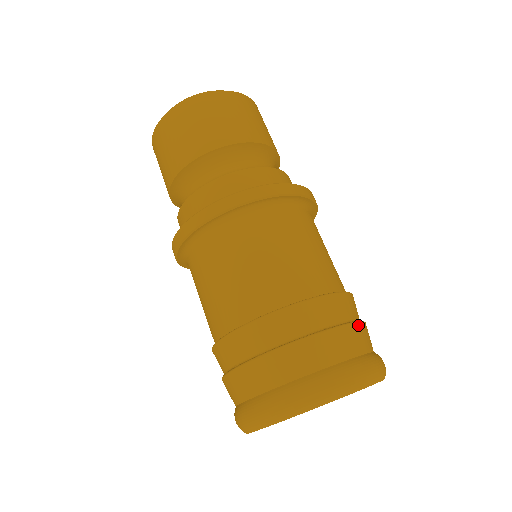
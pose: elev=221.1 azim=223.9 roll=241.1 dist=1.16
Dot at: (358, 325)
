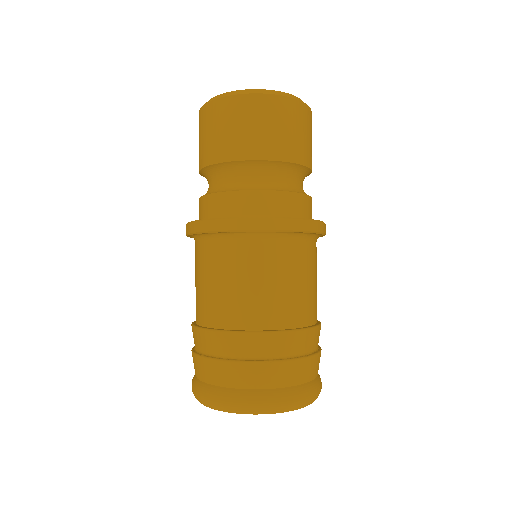
Dot at: occluded
